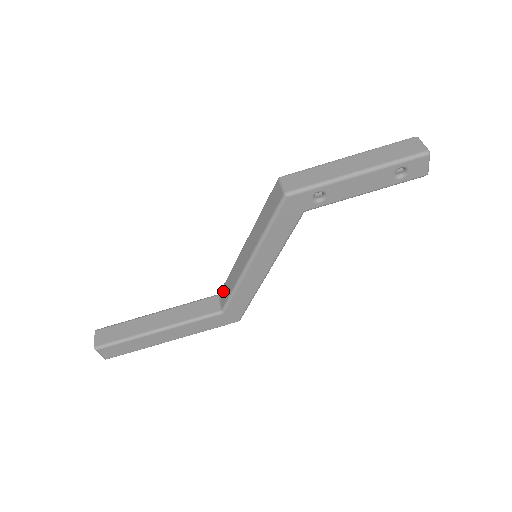
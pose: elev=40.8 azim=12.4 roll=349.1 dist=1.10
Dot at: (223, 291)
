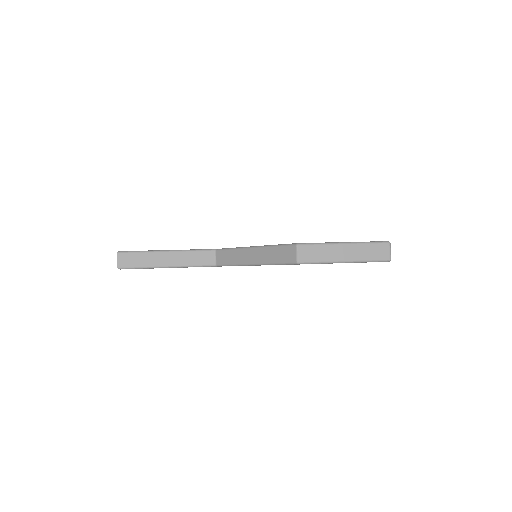
Dot at: (221, 254)
